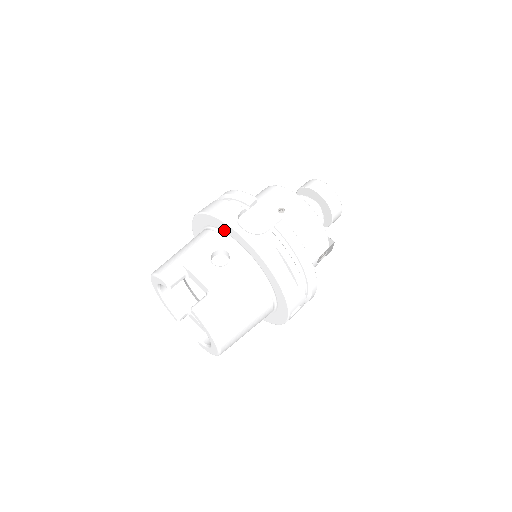
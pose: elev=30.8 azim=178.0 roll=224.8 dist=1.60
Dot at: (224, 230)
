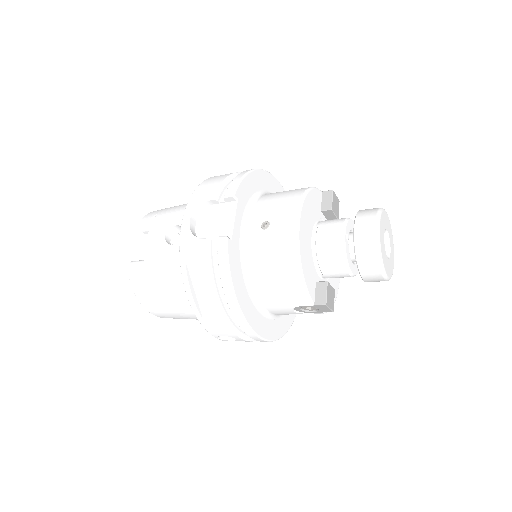
Dot at: occluded
